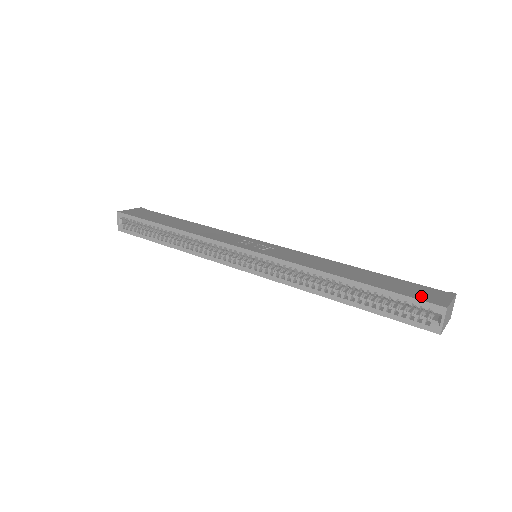
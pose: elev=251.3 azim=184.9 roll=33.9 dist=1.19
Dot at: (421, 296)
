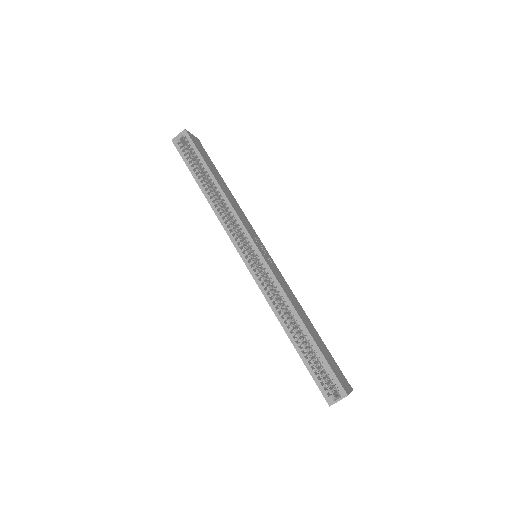
Dot at: (338, 376)
